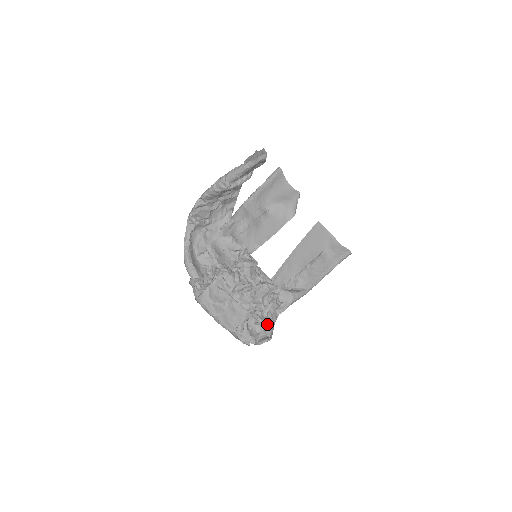
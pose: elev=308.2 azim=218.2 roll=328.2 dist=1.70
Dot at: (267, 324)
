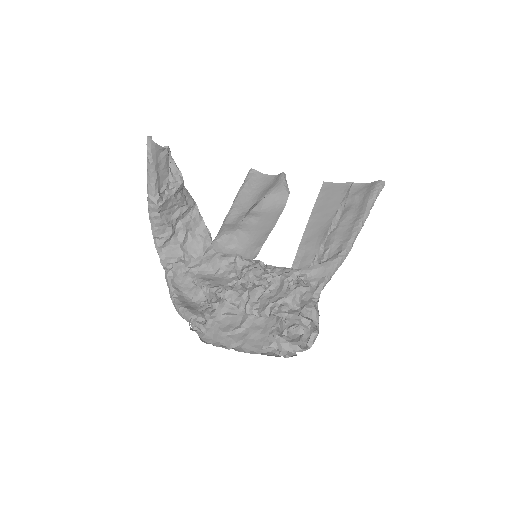
Dot at: (299, 314)
